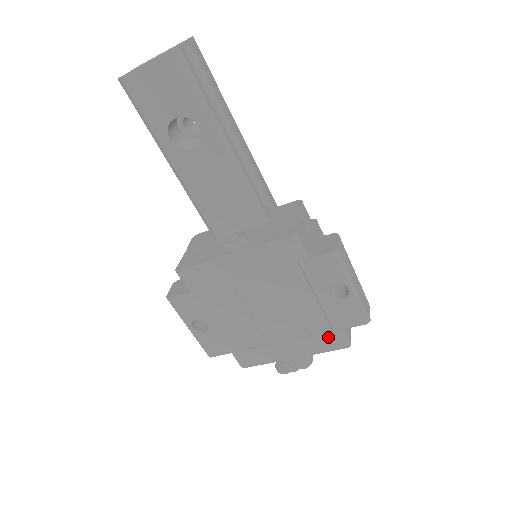
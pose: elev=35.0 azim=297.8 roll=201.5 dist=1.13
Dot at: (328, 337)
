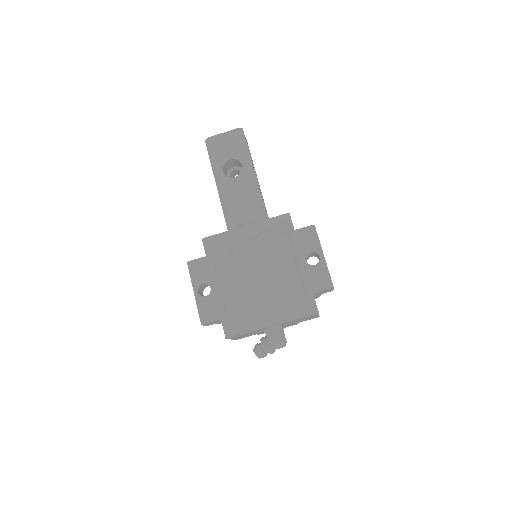
Dot at: (302, 302)
